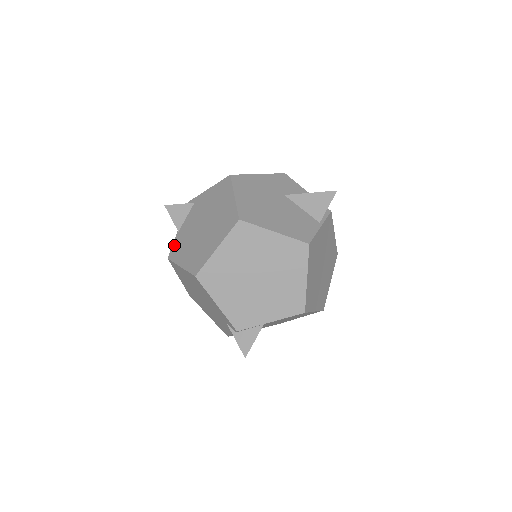
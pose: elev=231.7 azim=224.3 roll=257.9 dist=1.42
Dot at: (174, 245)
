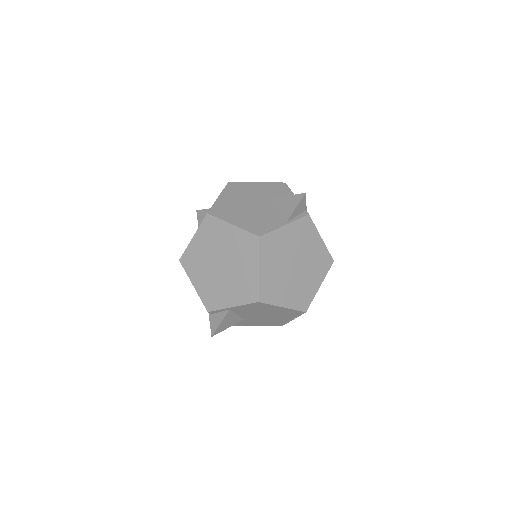
Dot at: occluded
